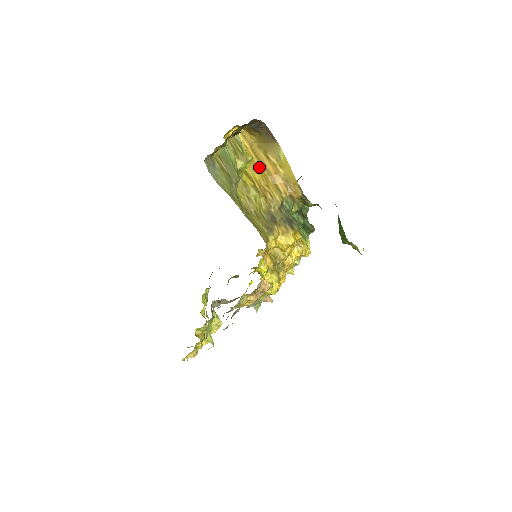
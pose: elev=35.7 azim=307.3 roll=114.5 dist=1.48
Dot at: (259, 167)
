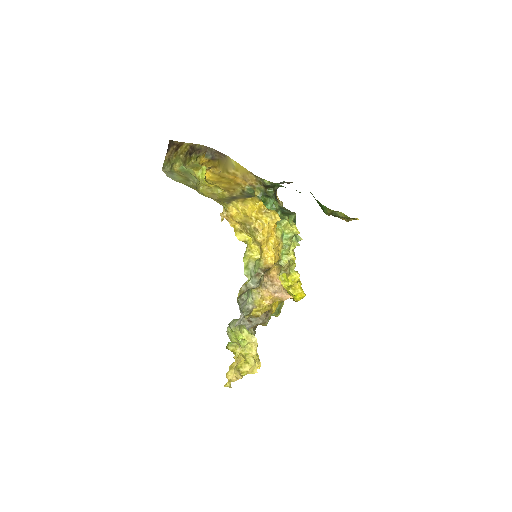
Dot at: (225, 181)
